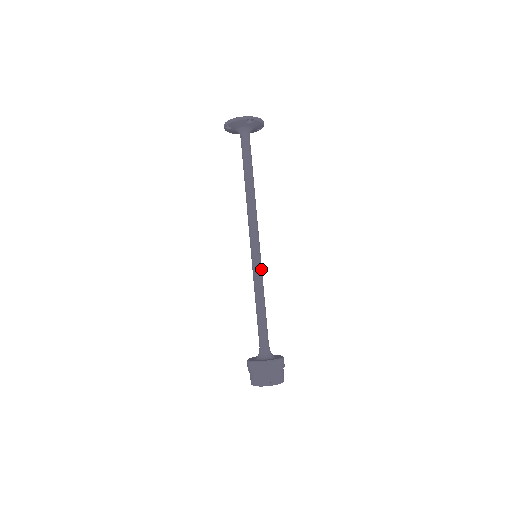
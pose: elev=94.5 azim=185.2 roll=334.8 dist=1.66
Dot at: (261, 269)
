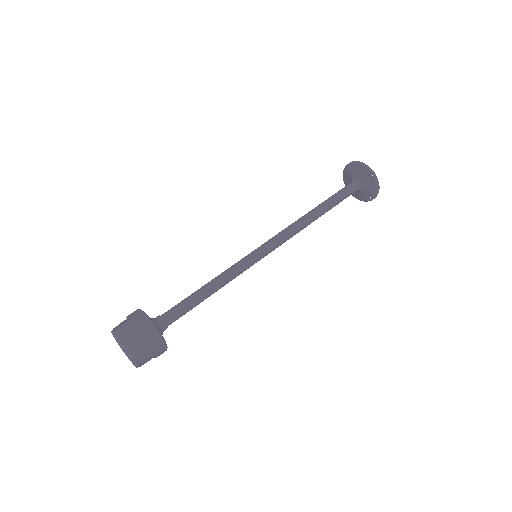
Dot at: (247, 267)
